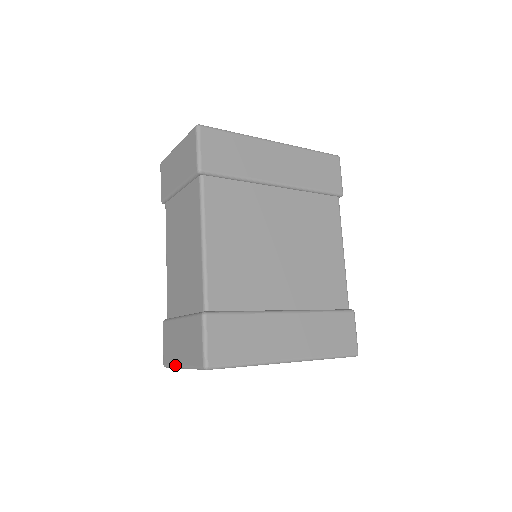
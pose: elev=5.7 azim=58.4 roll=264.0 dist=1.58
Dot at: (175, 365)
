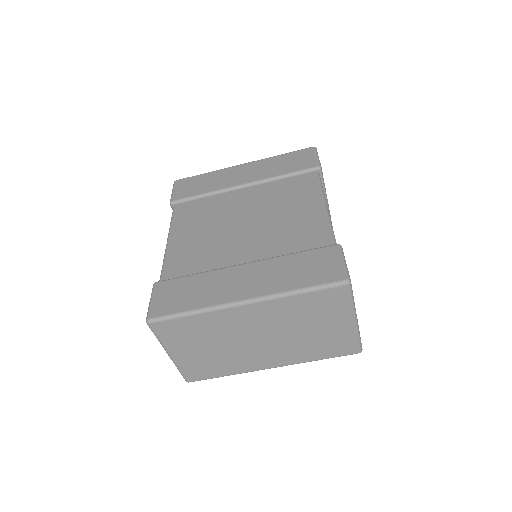
Dot at: (173, 362)
